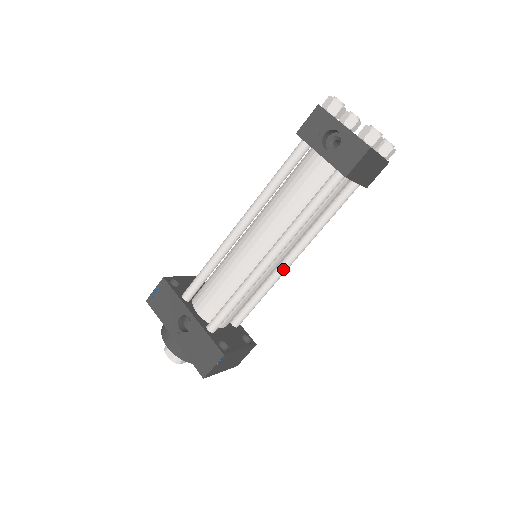
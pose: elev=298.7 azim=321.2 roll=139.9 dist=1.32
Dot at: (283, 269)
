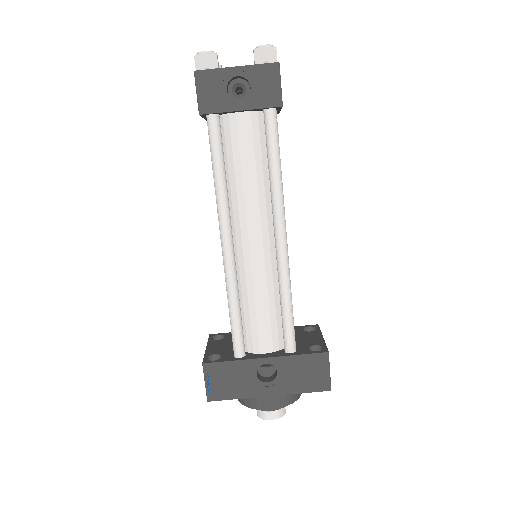
Dot at: occluded
